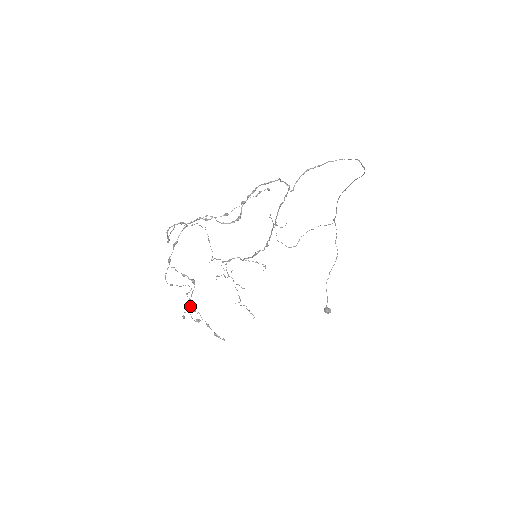
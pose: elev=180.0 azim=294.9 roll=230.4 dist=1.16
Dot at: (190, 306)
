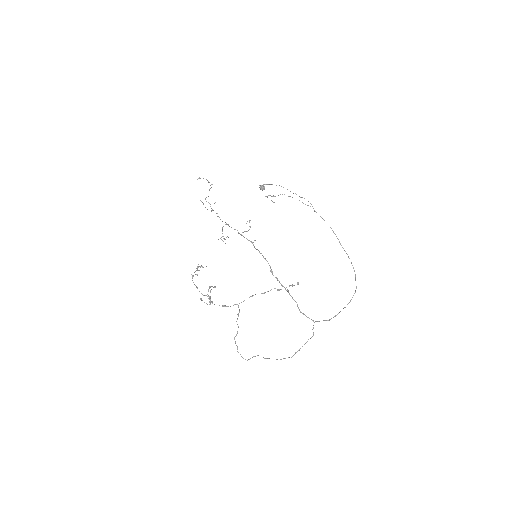
Dot at: occluded
